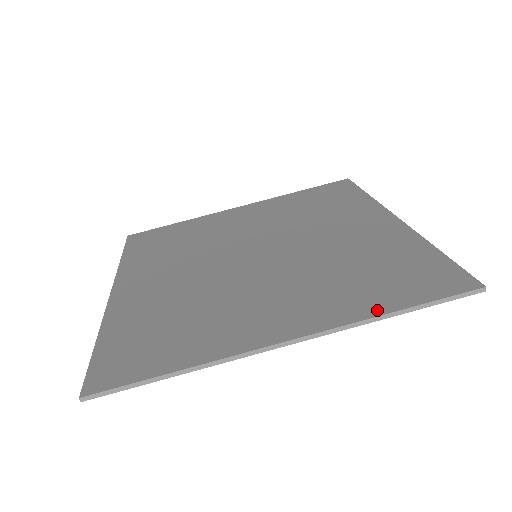
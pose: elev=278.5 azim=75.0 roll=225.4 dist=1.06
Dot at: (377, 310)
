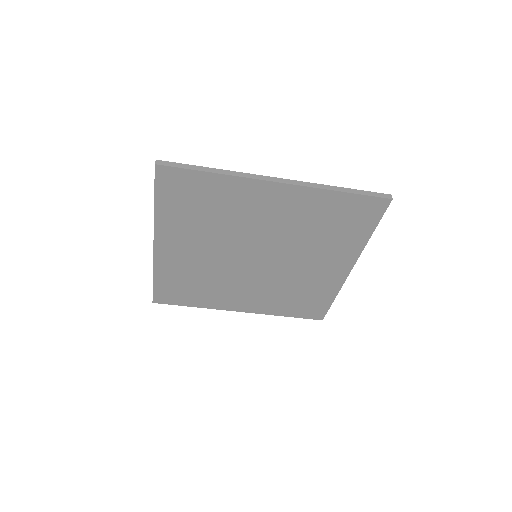
Dot at: (280, 314)
